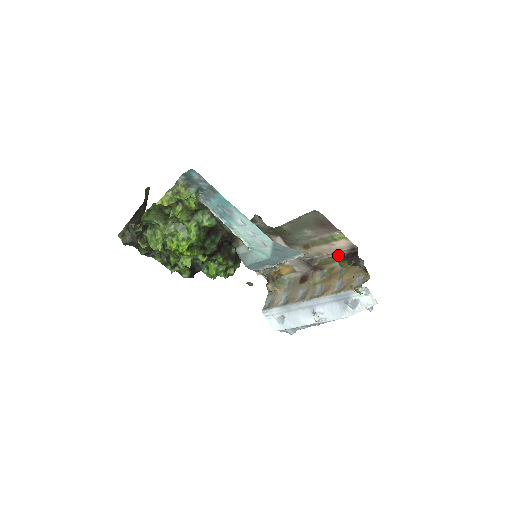
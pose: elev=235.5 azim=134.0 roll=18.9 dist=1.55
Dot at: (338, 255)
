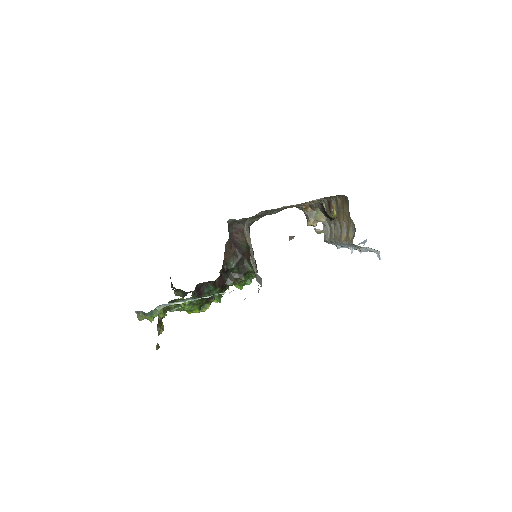
Dot at: occluded
